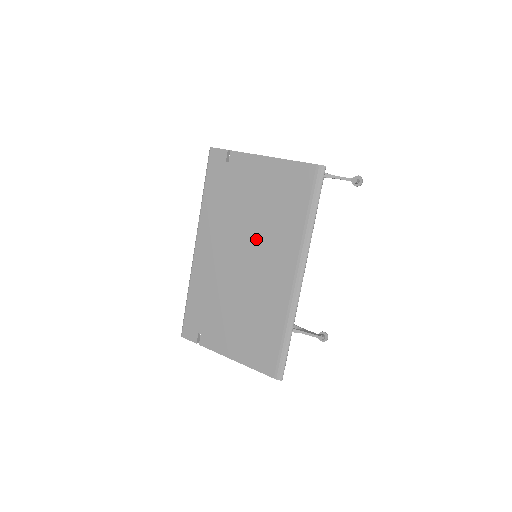
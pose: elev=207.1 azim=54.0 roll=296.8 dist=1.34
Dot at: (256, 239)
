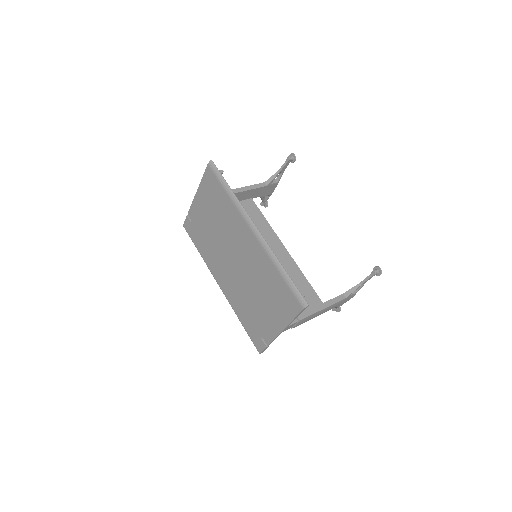
Dot at: (227, 240)
